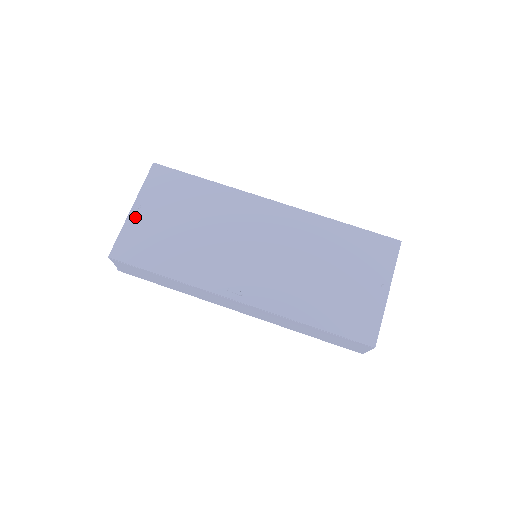
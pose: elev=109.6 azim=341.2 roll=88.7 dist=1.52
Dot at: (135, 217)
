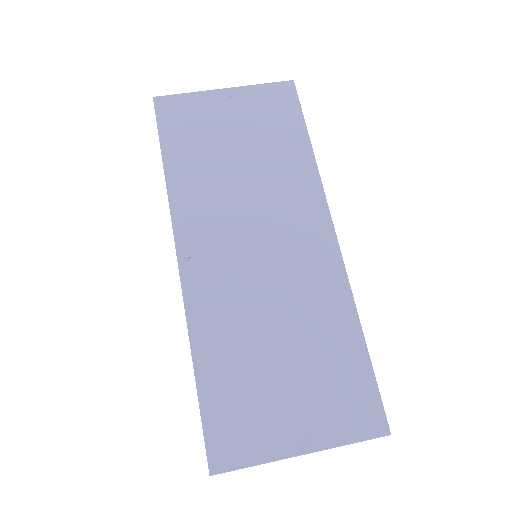
Dot at: (216, 97)
